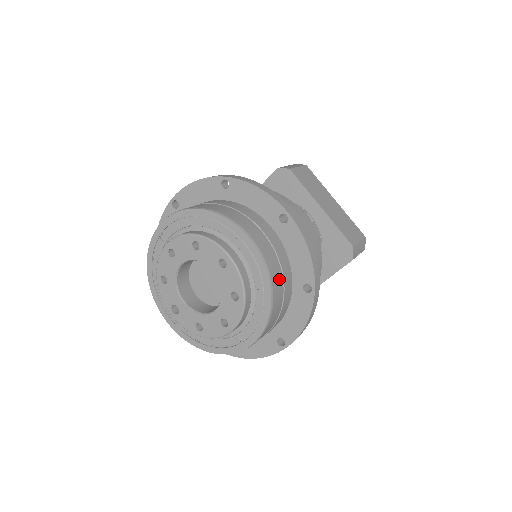
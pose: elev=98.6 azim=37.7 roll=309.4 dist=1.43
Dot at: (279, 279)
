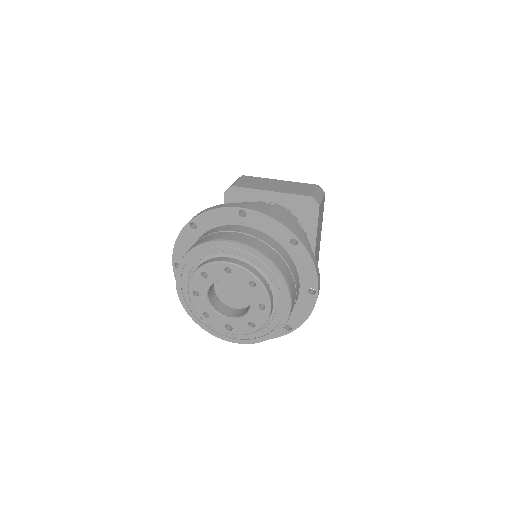
Dot at: (270, 251)
